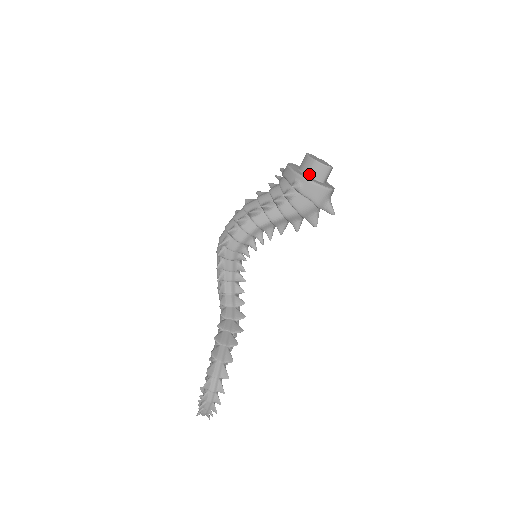
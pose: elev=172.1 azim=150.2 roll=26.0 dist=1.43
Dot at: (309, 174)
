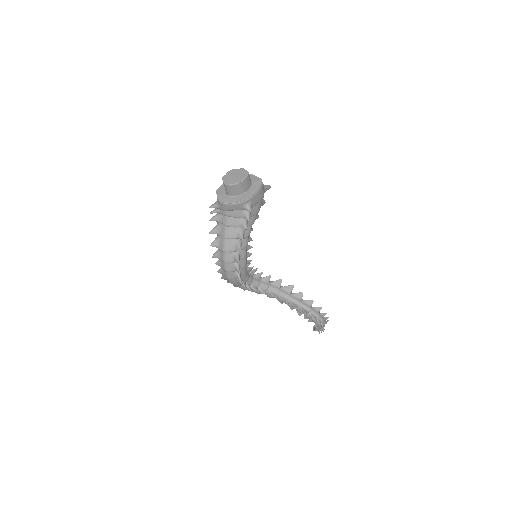
Dot at: (243, 192)
